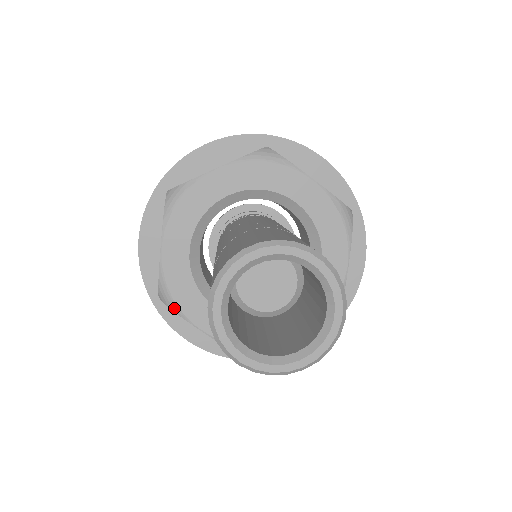
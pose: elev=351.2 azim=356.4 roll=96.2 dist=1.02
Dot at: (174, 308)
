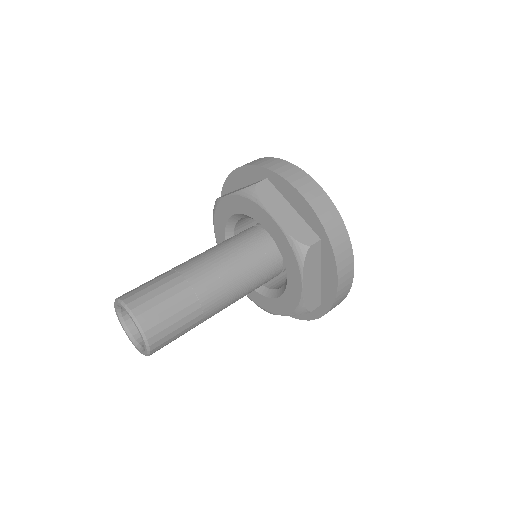
Dot at: occluded
